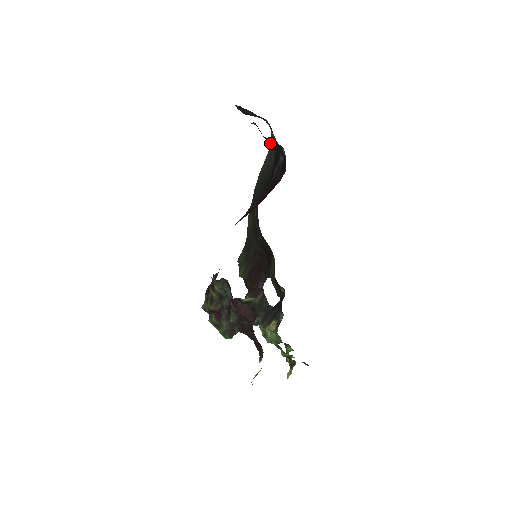
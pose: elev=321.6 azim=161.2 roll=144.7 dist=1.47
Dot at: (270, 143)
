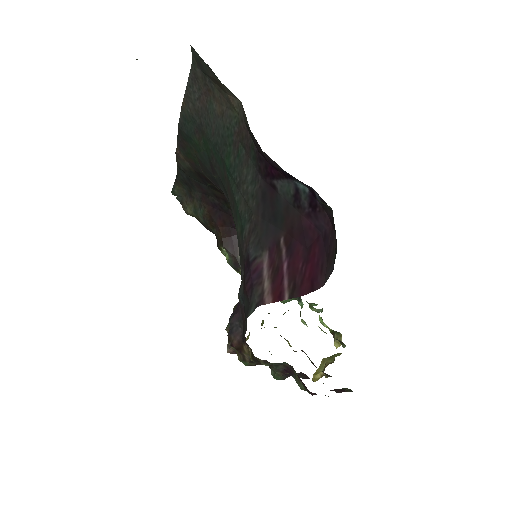
Dot at: occluded
